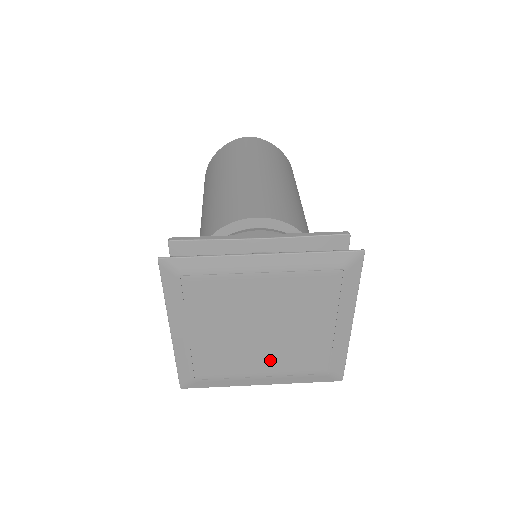
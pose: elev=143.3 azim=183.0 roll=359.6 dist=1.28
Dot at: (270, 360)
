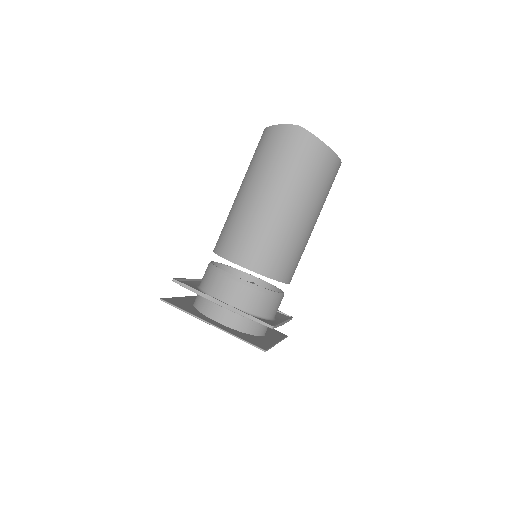
Dot at: occluded
